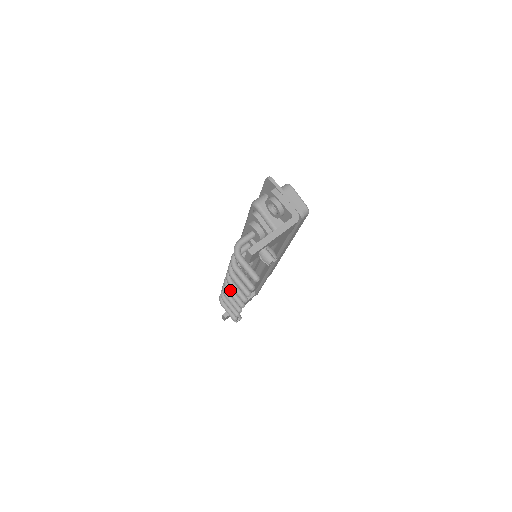
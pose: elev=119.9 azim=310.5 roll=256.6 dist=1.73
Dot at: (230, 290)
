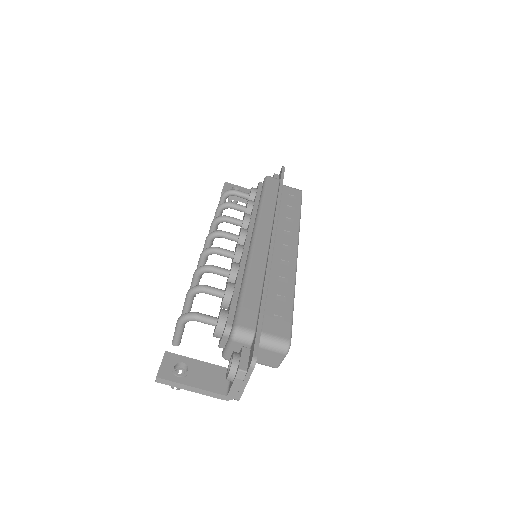
Dot at: (207, 244)
